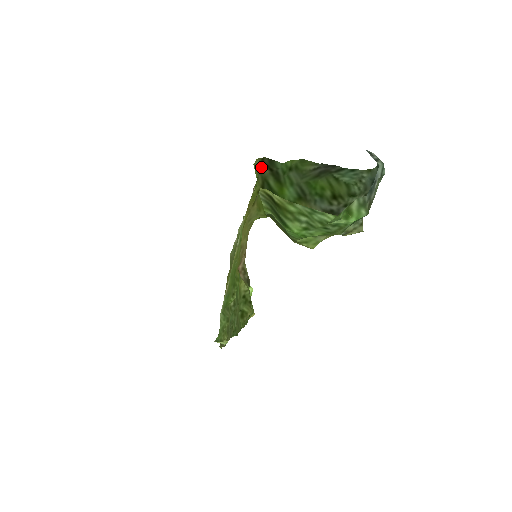
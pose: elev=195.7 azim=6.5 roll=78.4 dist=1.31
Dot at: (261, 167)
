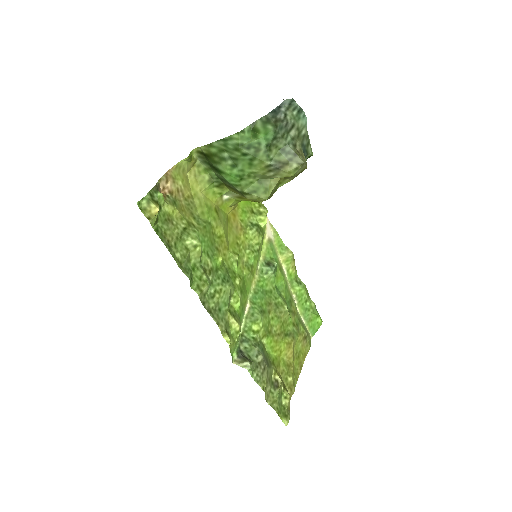
Dot at: occluded
